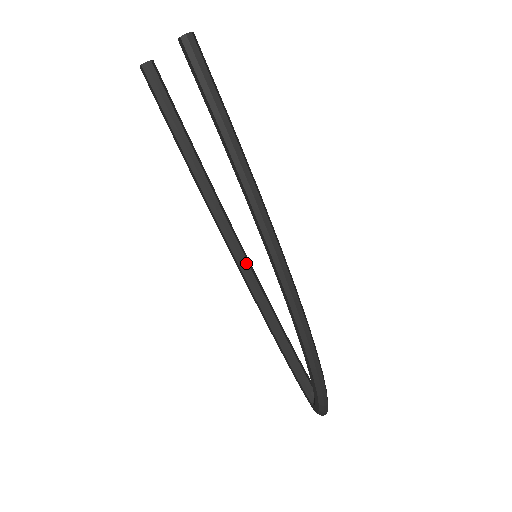
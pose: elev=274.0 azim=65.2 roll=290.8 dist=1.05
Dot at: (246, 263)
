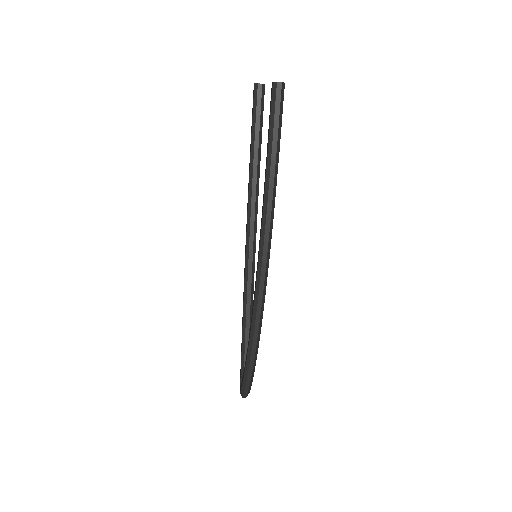
Dot at: (251, 257)
